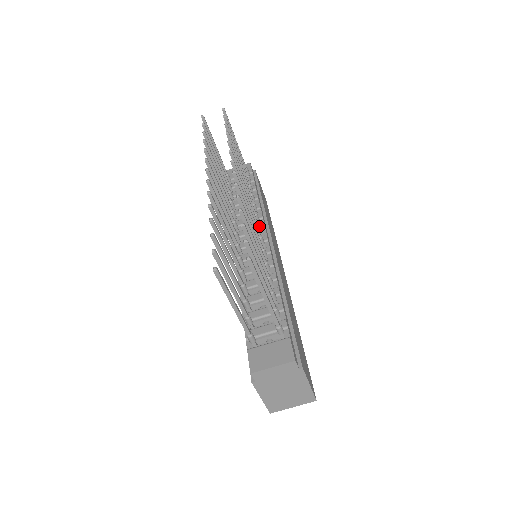
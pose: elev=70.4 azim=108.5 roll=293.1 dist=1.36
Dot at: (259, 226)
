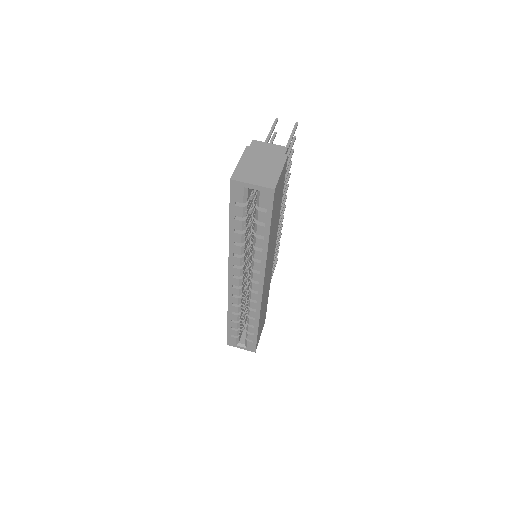
Dot at: occluded
